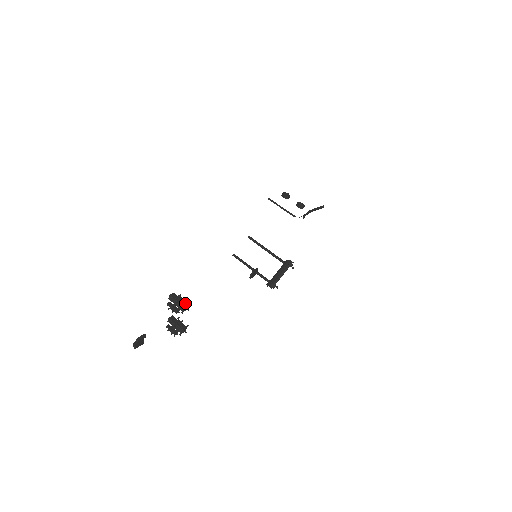
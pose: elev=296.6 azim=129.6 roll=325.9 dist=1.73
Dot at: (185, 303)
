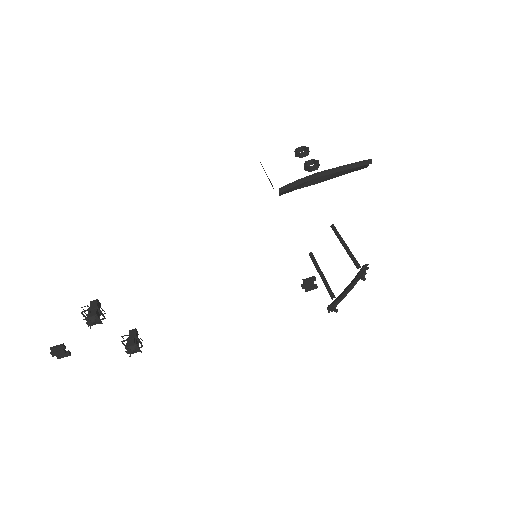
Dot at: (94, 314)
